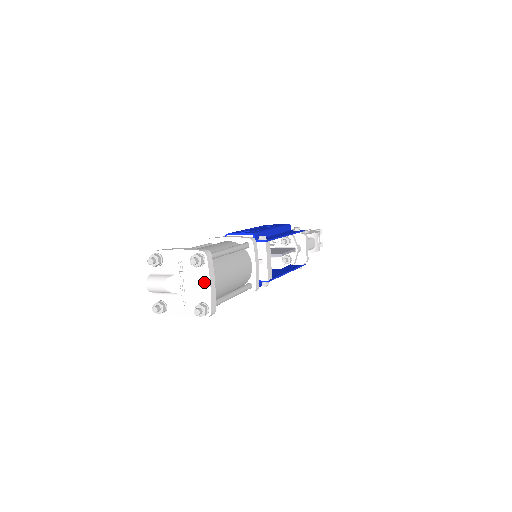
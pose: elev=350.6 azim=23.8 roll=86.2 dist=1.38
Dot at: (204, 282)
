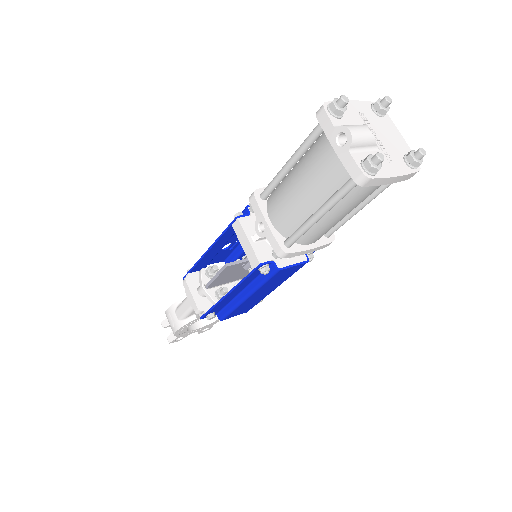
Dot at: (395, 133)
